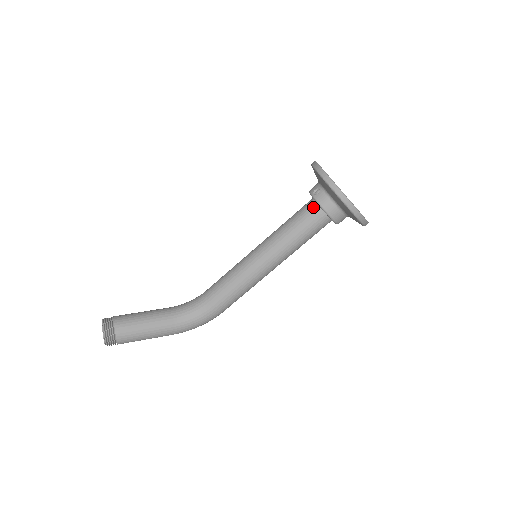
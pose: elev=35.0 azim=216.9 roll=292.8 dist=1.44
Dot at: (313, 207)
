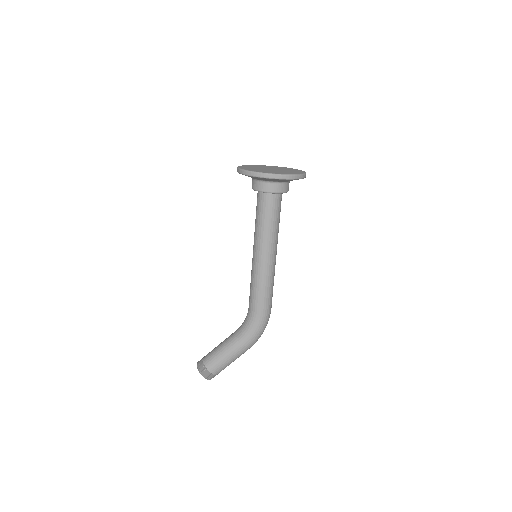
Dot at: (258, 195)
